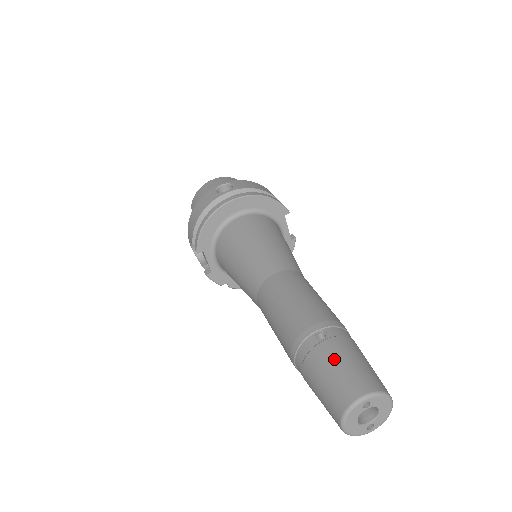
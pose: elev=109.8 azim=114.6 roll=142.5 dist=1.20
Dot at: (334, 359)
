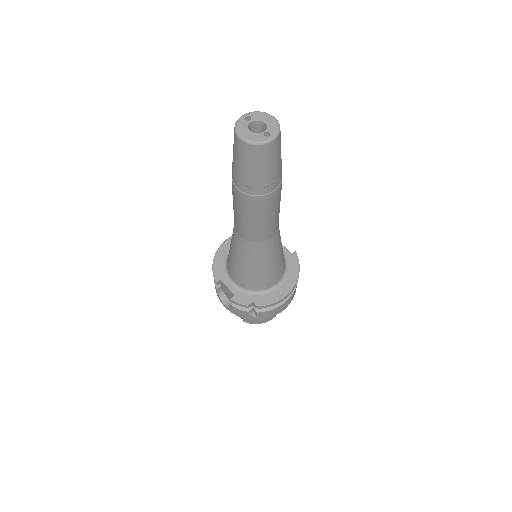
Dot at: occluded
